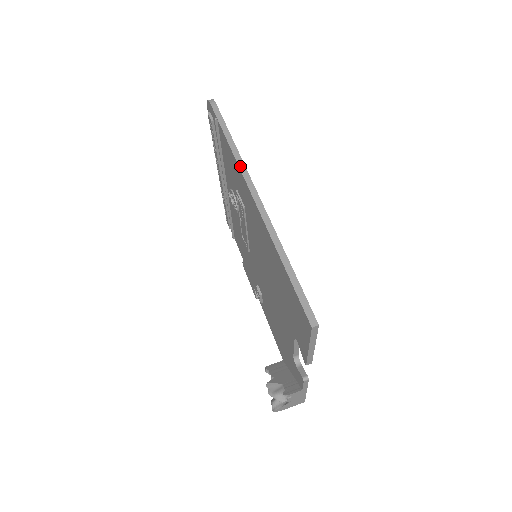
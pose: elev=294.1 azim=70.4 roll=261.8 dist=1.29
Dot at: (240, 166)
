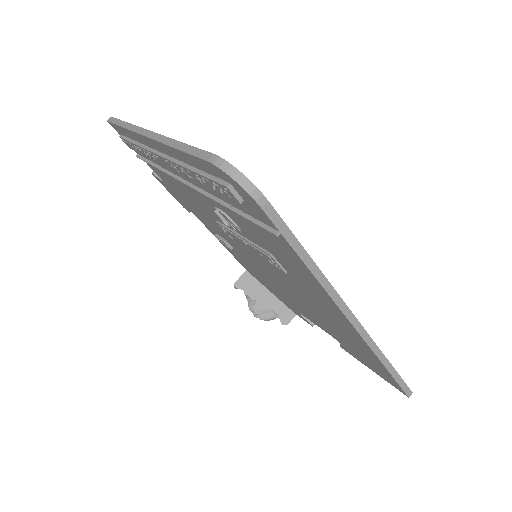
Dot at: (333, 297)
